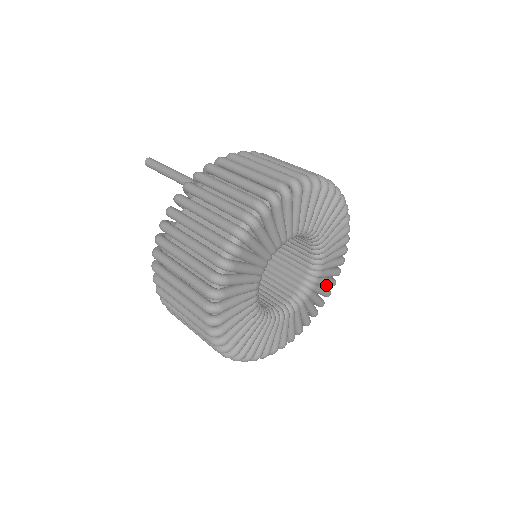
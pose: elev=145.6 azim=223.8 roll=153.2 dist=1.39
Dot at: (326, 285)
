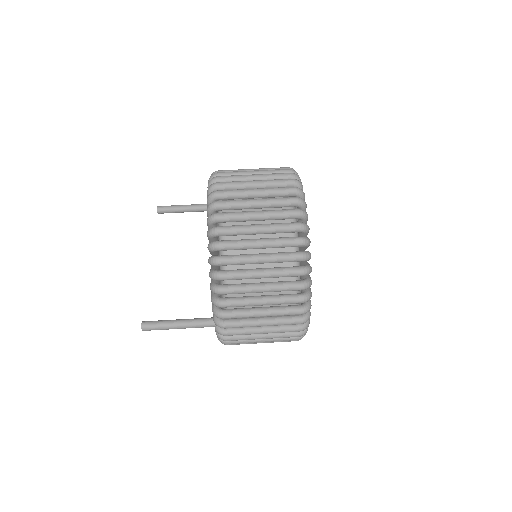
Dot at: occluded
